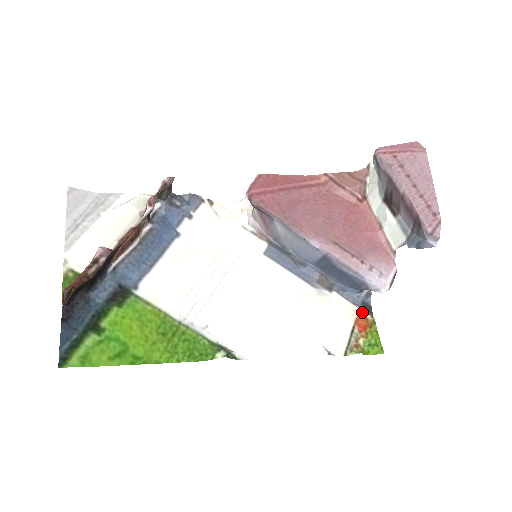
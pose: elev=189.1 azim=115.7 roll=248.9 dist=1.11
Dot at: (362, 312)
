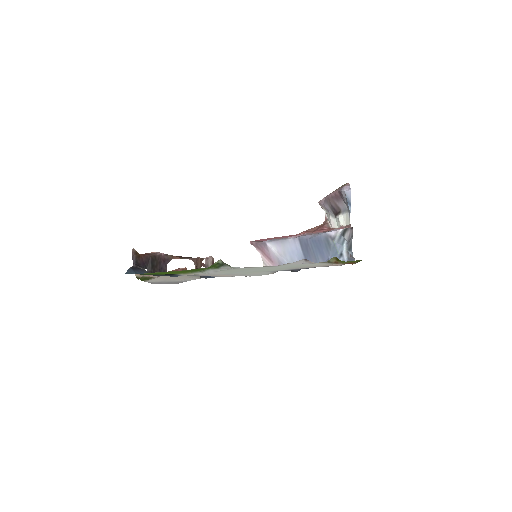
Dot at: occluded
